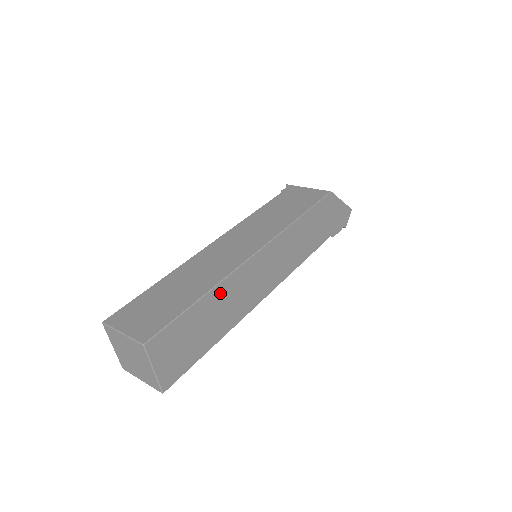
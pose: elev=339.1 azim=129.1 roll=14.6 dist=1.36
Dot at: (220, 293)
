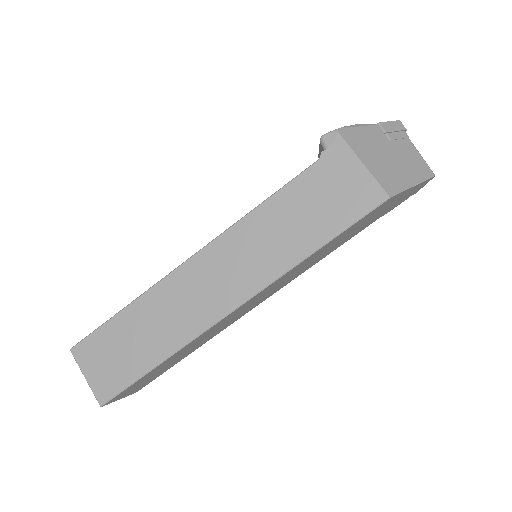
Dot at: (186, 348)
